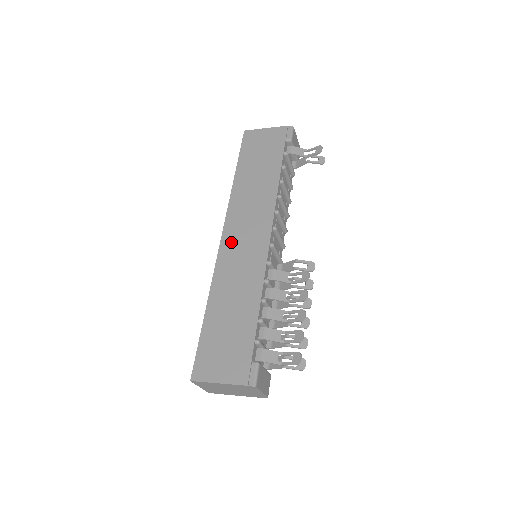
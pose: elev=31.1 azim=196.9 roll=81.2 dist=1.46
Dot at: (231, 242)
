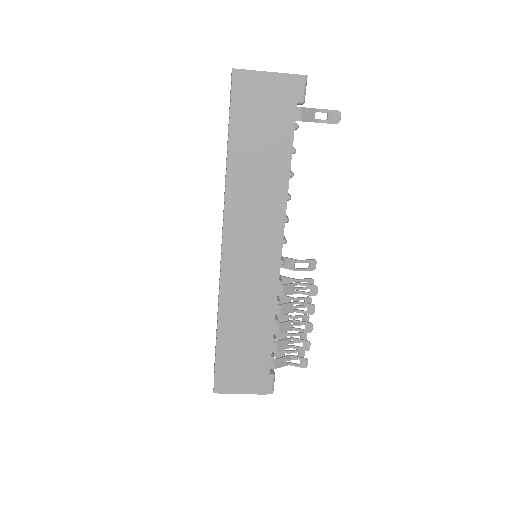
Dot at: (235, 258)
